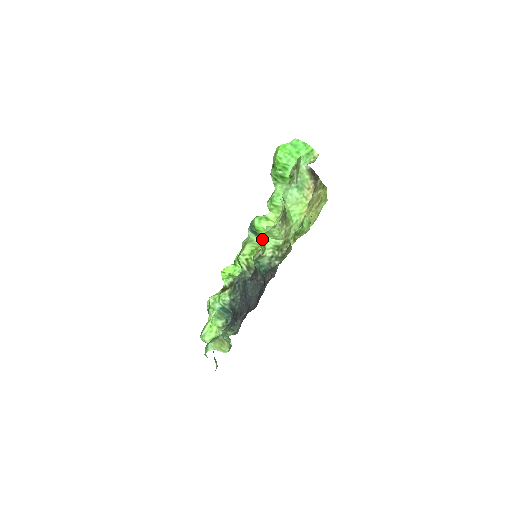
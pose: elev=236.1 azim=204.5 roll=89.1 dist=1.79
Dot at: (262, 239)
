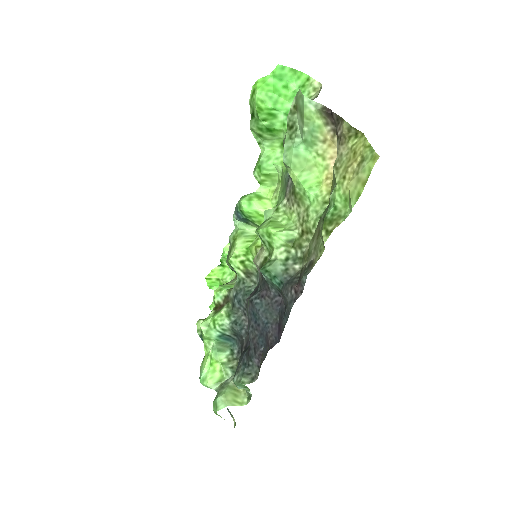
Dot at: (264, 234)
